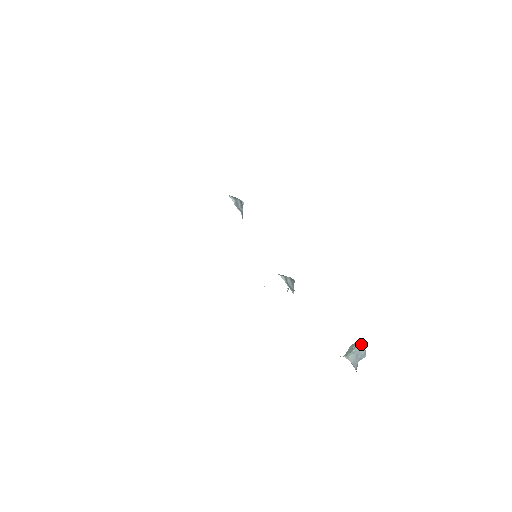
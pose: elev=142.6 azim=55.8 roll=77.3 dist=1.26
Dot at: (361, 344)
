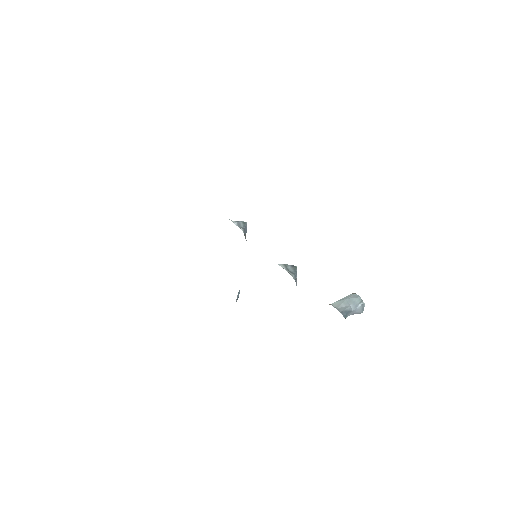
Dot at: (355, 293)
